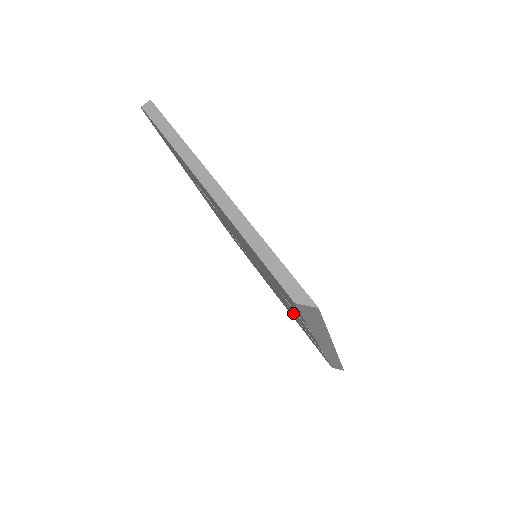
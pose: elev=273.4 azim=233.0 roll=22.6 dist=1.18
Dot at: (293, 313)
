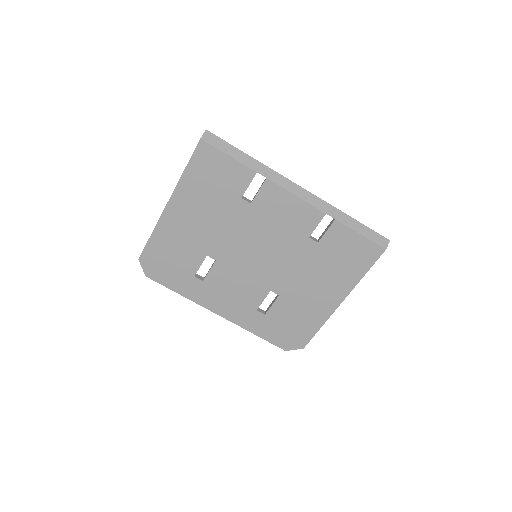
Dot at: (291, 229)
